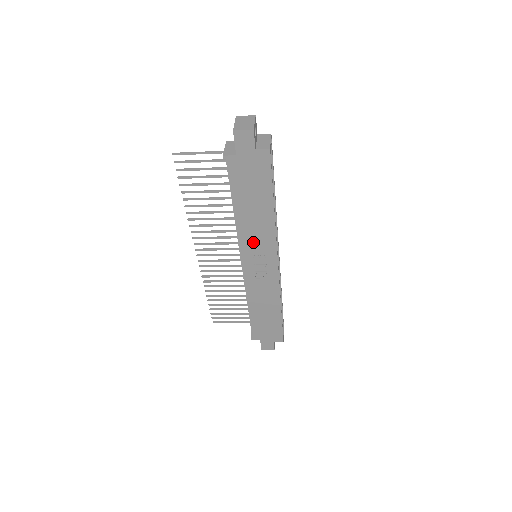
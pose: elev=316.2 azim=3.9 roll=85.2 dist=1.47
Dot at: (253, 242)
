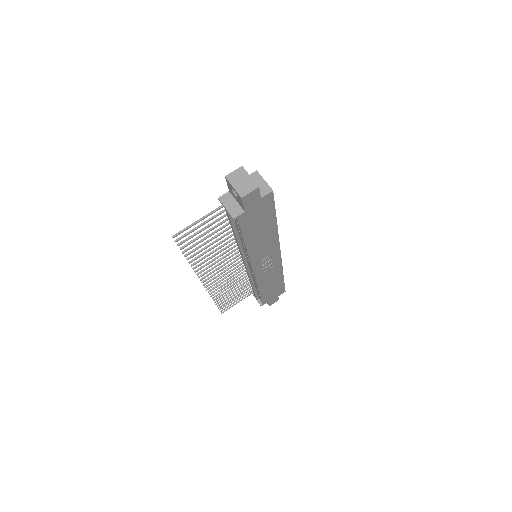
Dot at: (261, 254)
